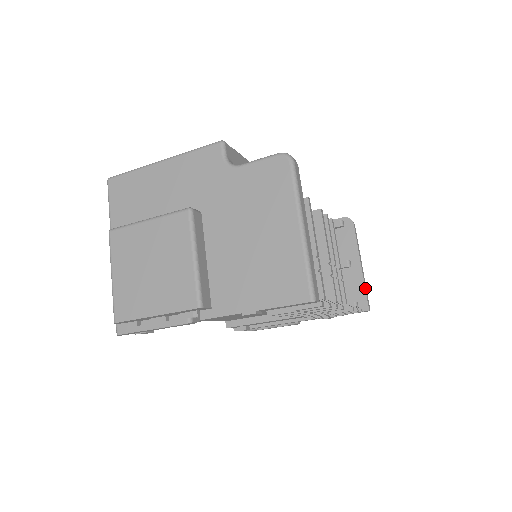
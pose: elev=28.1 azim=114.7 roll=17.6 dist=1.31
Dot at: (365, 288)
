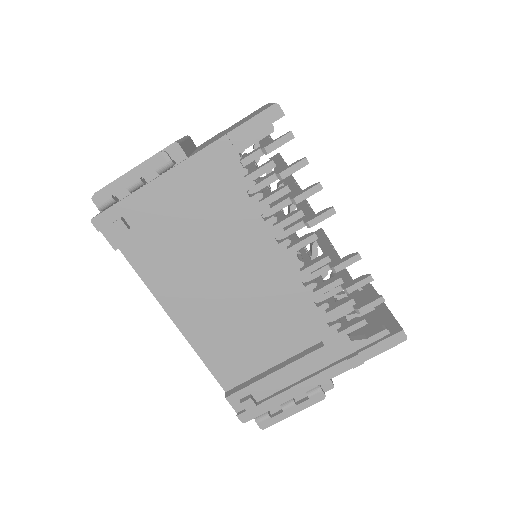
Dot at: (394, 317)
